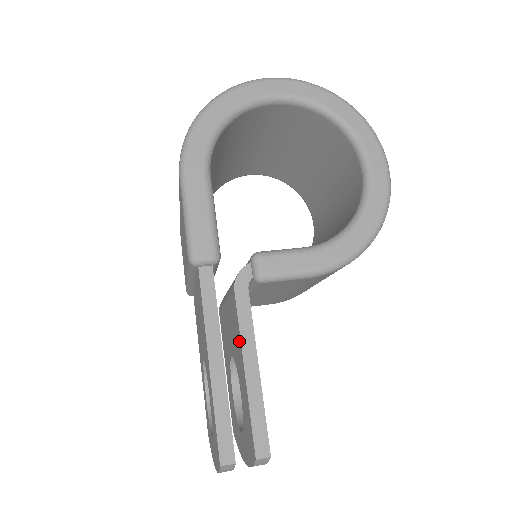
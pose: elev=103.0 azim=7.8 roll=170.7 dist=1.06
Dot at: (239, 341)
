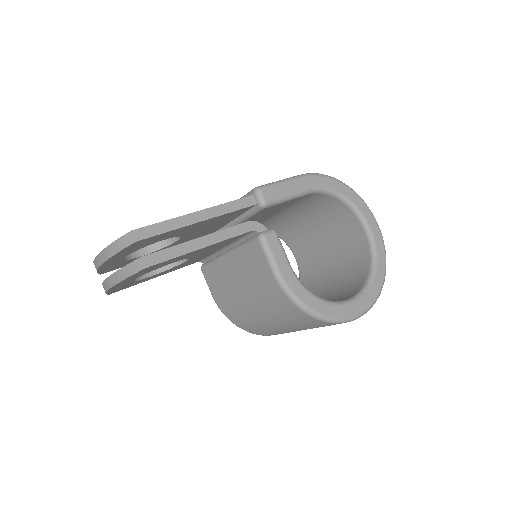
Dot at: occluded
